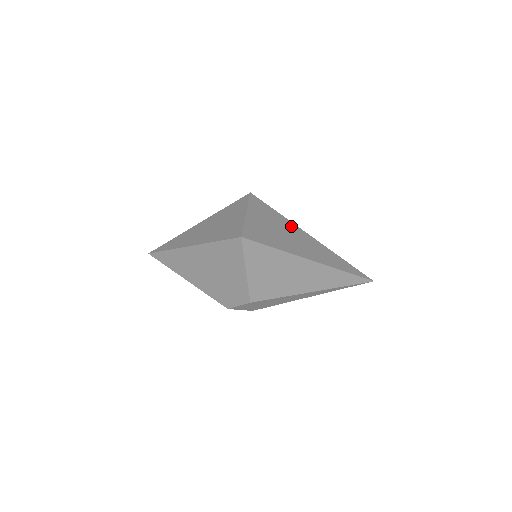
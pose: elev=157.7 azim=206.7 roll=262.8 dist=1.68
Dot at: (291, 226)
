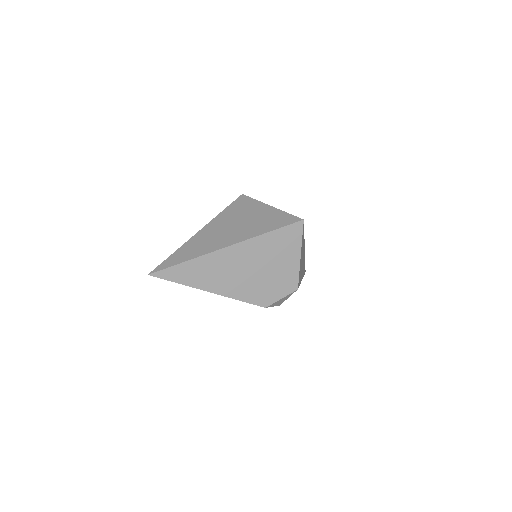
Dot at: occluded
